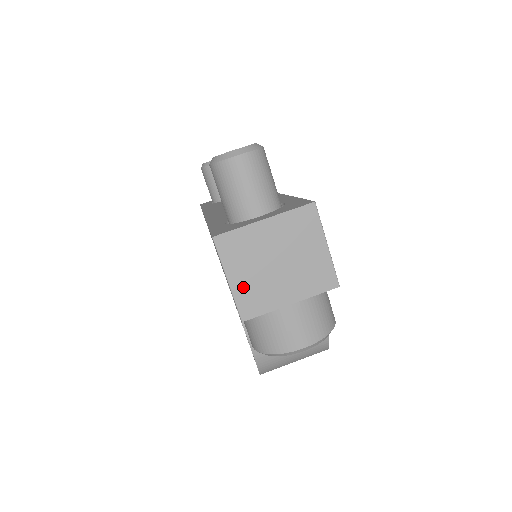
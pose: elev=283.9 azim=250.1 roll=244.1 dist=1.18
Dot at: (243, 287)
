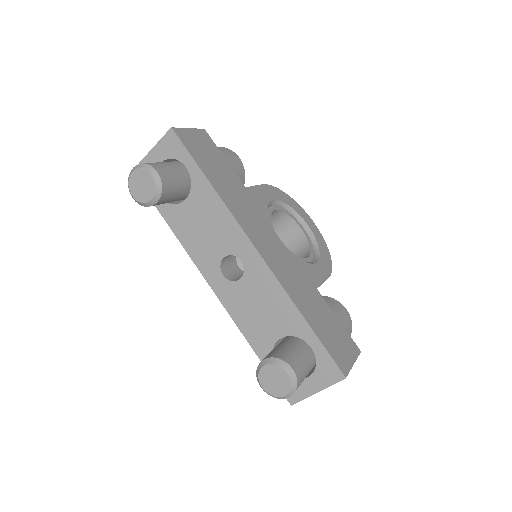
Dot at: occluded
